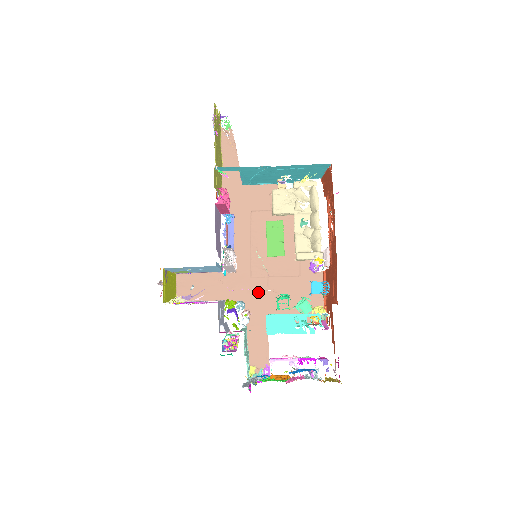
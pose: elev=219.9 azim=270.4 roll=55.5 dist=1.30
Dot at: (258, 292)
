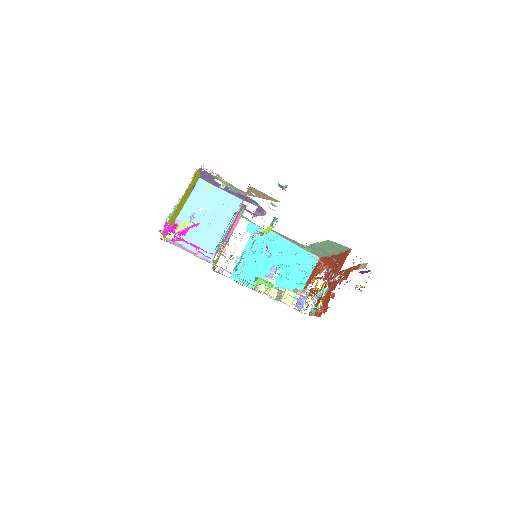
Dot at: occluded
